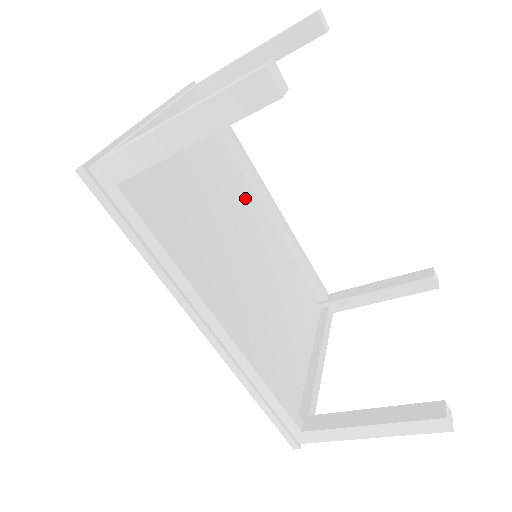
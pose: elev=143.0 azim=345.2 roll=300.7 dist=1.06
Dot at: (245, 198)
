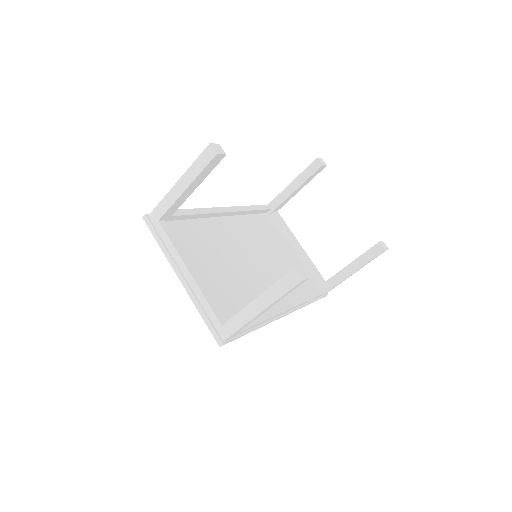
Dot at: (216, 230)
